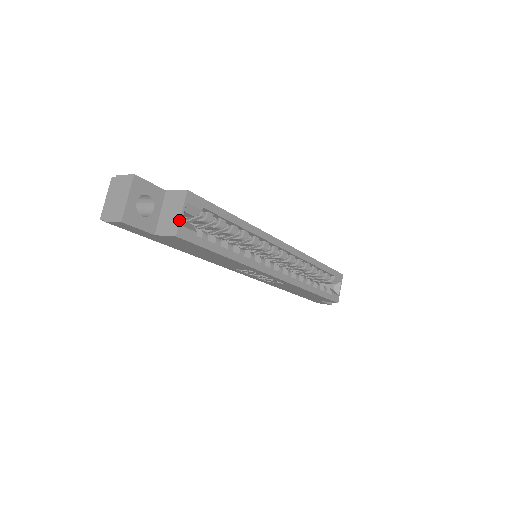
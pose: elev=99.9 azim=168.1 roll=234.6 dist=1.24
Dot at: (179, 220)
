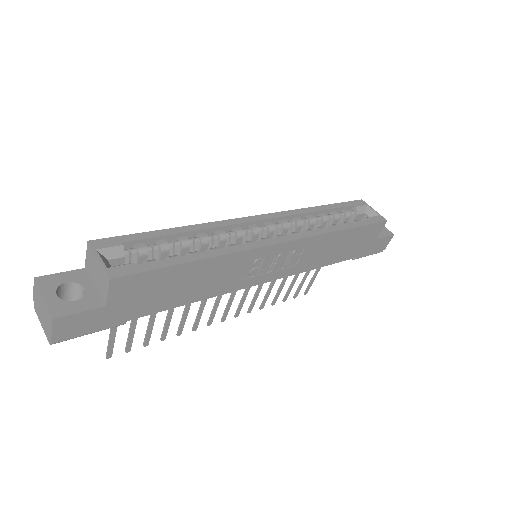
Dot at: (101, 266)
